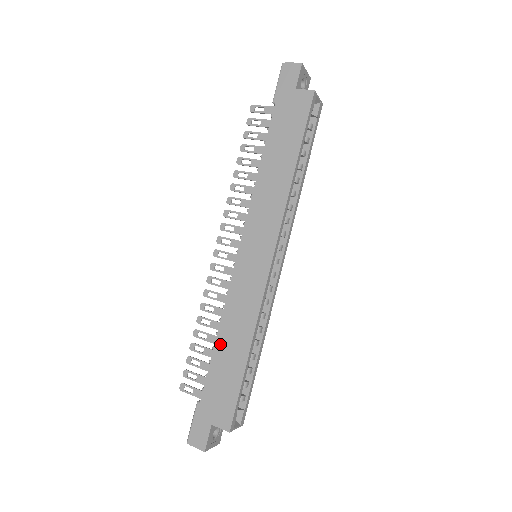
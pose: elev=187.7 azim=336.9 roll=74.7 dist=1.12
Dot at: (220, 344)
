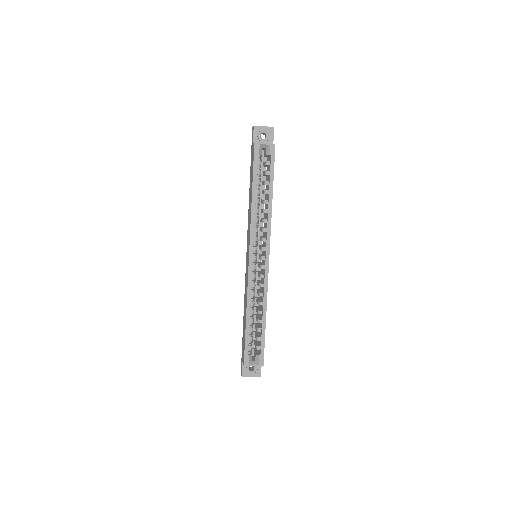
Dot at: (244, 312)
